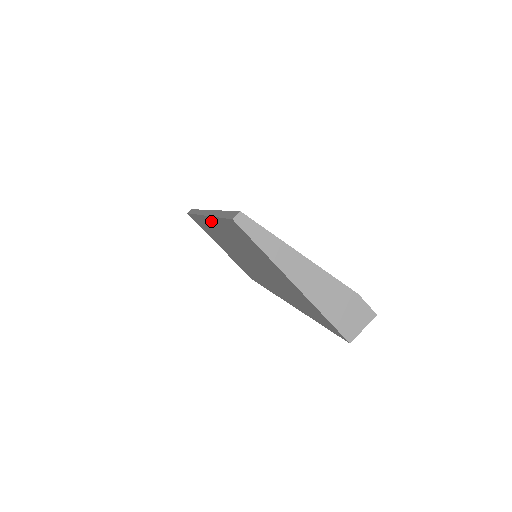
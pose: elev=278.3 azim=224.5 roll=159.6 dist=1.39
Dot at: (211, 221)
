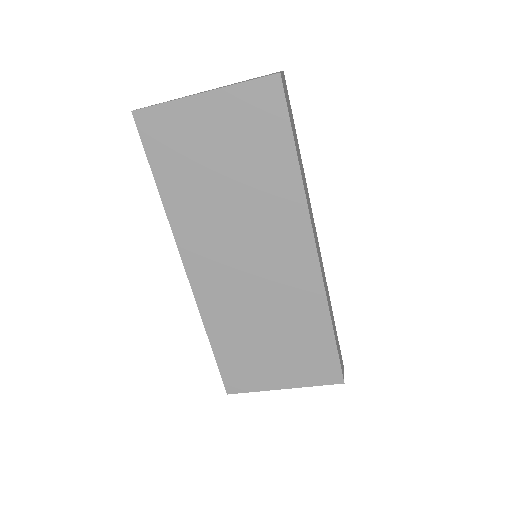
Dot at: (184, 247)
